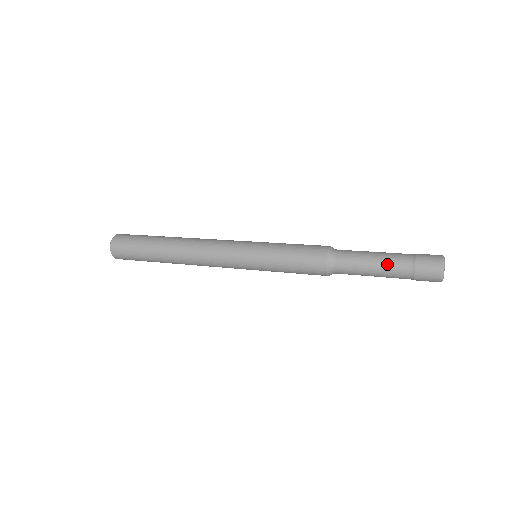
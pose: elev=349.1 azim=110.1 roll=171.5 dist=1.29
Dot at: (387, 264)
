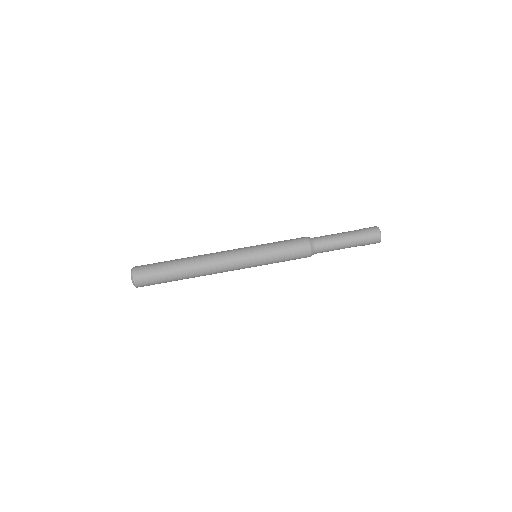
Dot at: occluded
